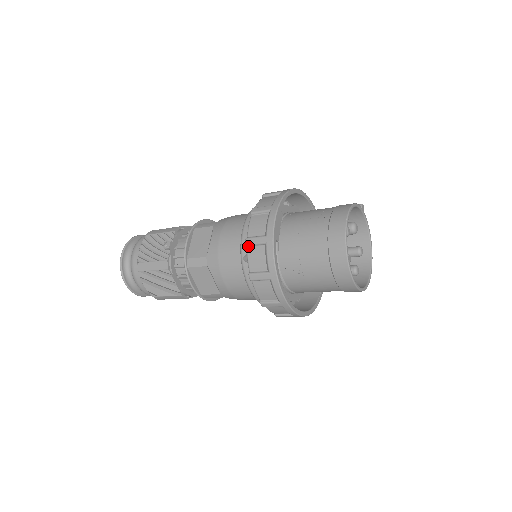
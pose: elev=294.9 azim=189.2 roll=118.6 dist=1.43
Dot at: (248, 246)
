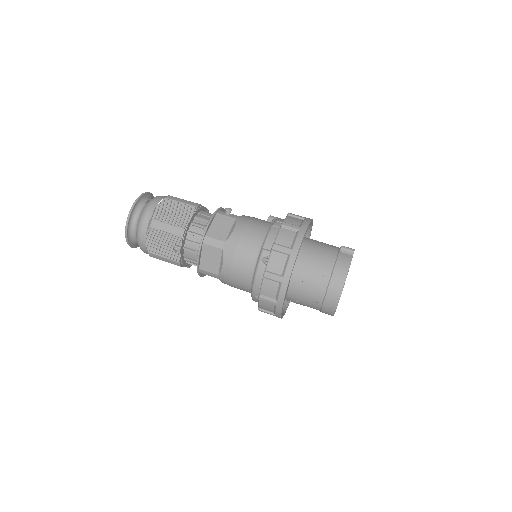
Dot at: (260, 300)
